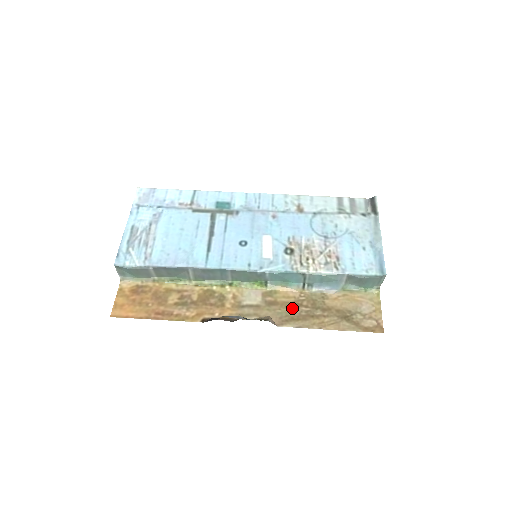
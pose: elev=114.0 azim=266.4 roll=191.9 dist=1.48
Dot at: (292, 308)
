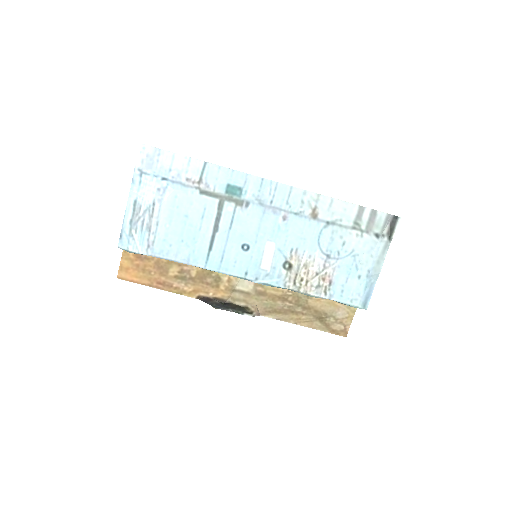
Dot at: (277, 301)
